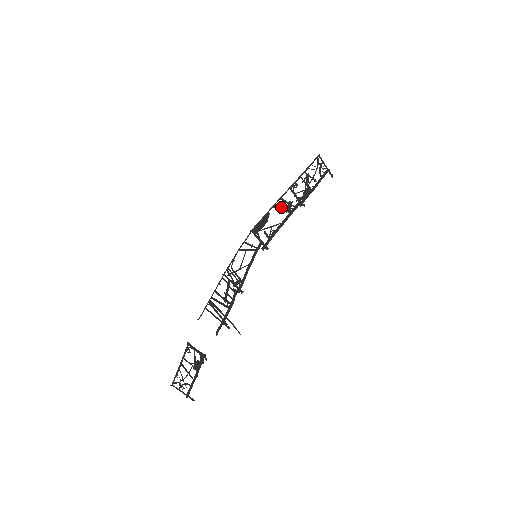
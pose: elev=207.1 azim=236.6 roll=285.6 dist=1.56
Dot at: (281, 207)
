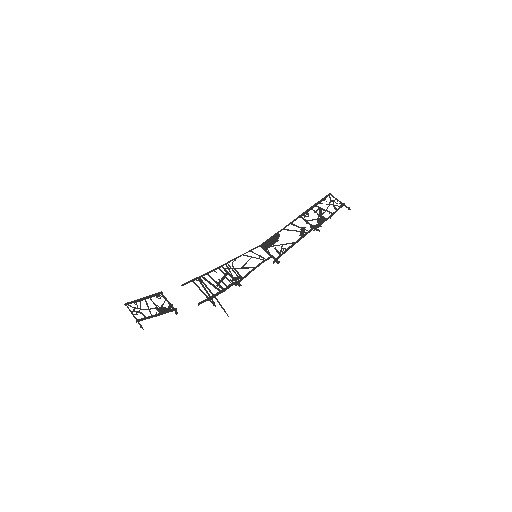
Dot at: (292, 230)
